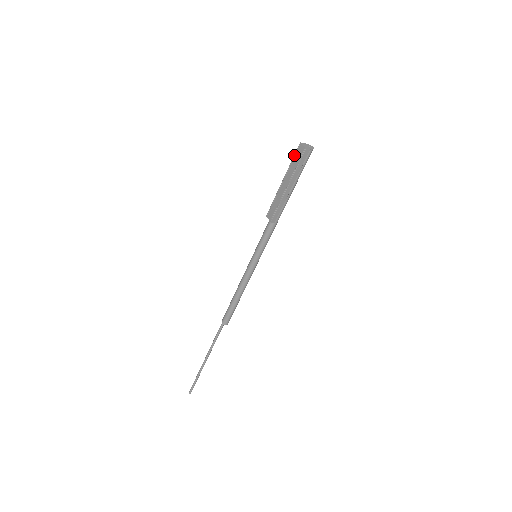
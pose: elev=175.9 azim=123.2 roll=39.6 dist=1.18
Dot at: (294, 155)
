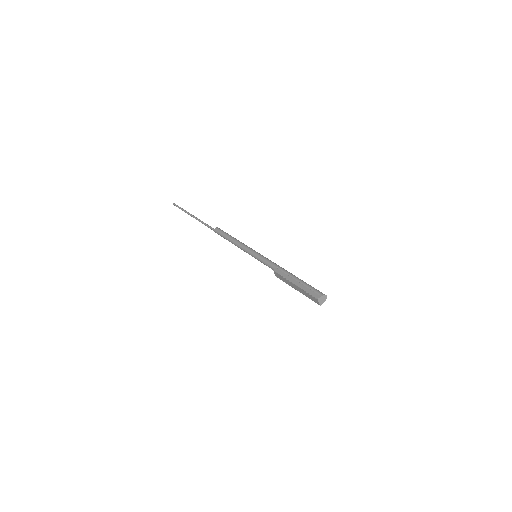
Dot at: (310, 295)
